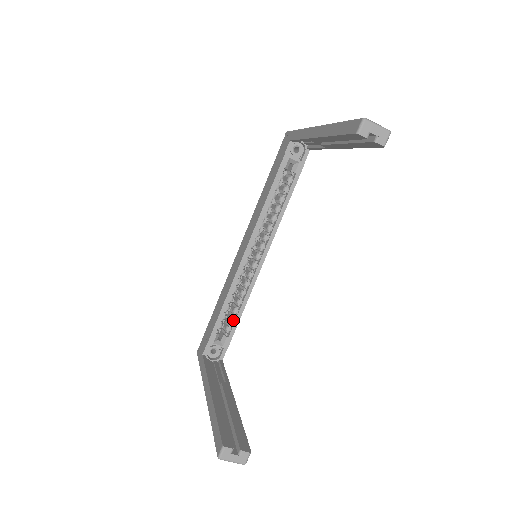
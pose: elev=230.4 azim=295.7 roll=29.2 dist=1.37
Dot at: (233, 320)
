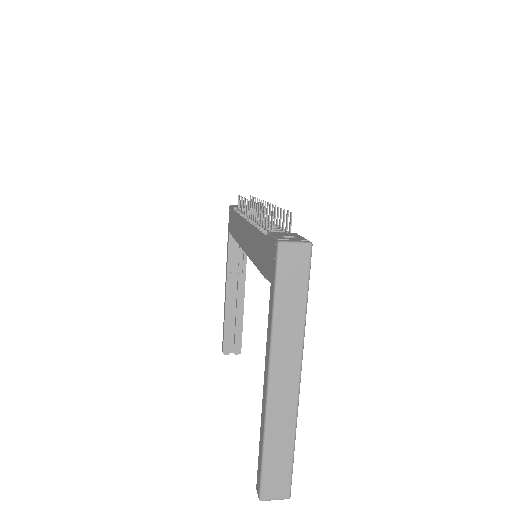
Dot at: occluded
